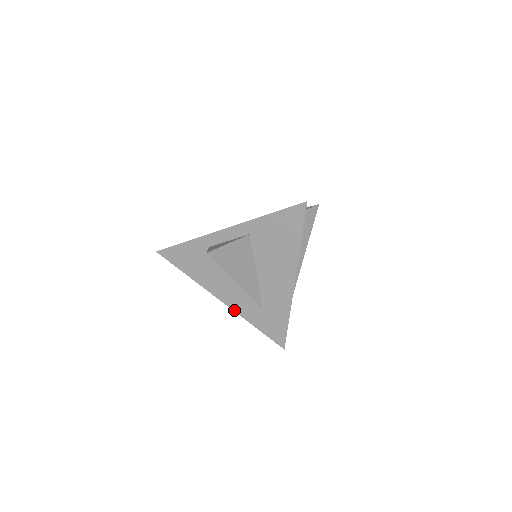
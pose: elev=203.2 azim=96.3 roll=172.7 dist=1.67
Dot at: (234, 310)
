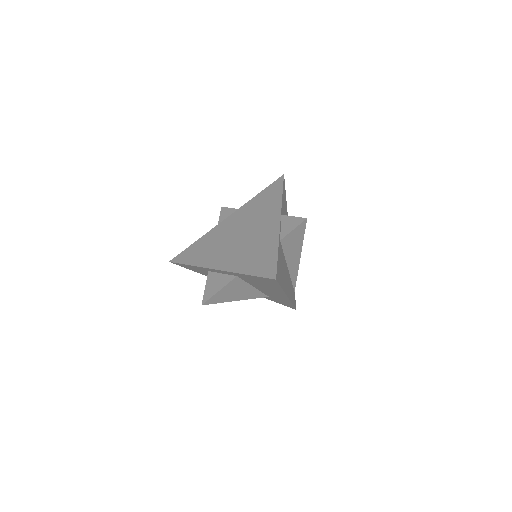
Dot at: occluded
